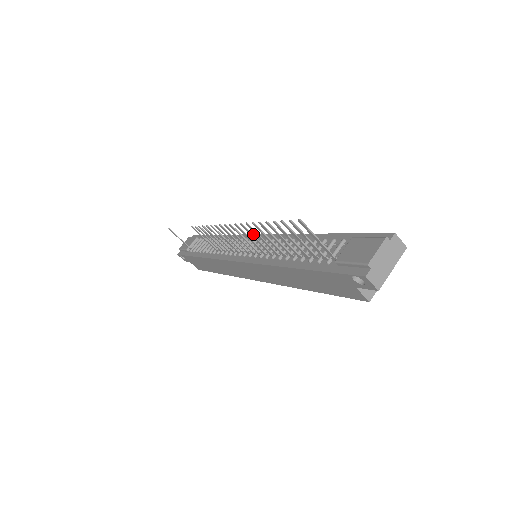
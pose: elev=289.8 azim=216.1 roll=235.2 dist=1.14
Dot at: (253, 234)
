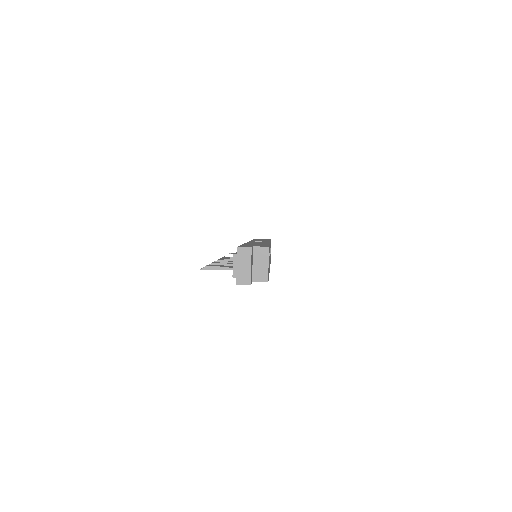
Dot at: occluded
